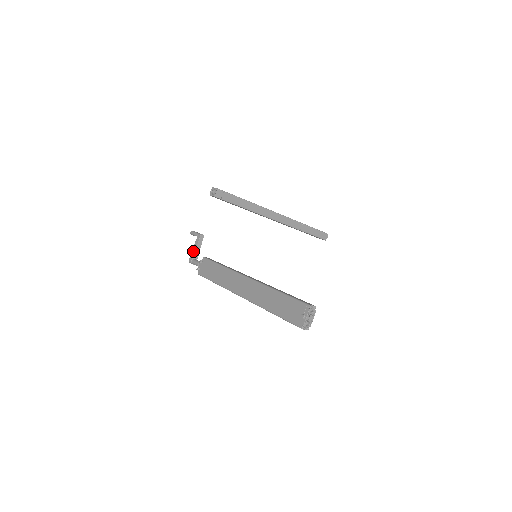
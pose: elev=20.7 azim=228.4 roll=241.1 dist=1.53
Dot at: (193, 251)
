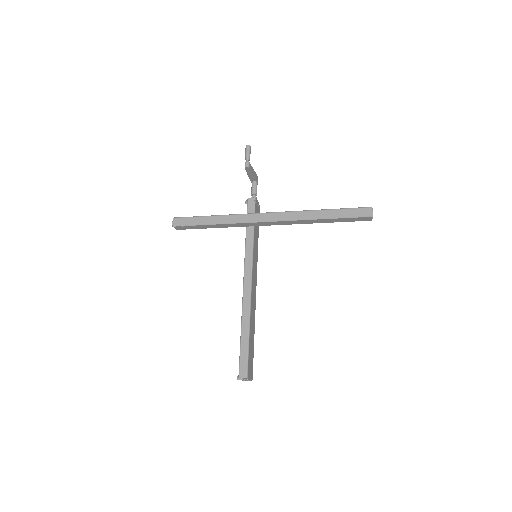
Dot at: (249, 175)
